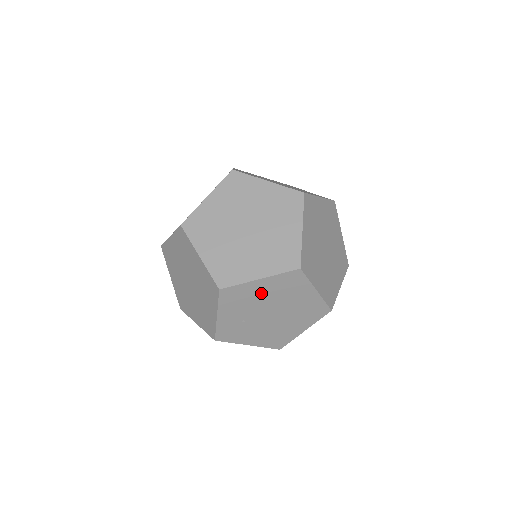
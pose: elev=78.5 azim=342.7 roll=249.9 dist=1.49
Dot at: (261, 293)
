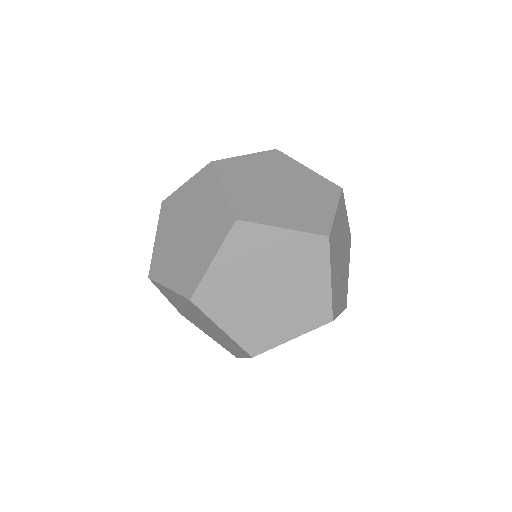
Dot at: (337, 231)
